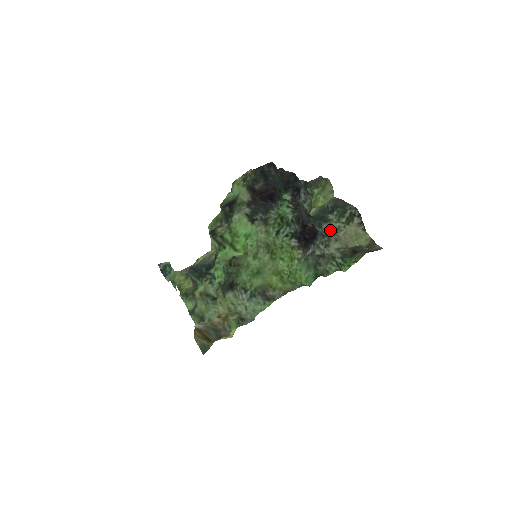
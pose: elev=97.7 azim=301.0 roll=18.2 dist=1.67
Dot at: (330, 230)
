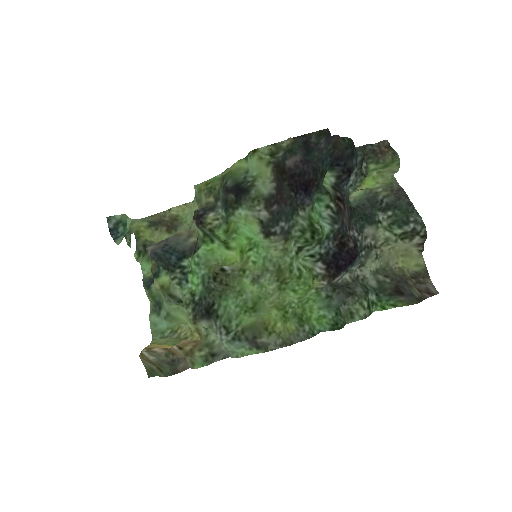
Dot at: (373, 238)
